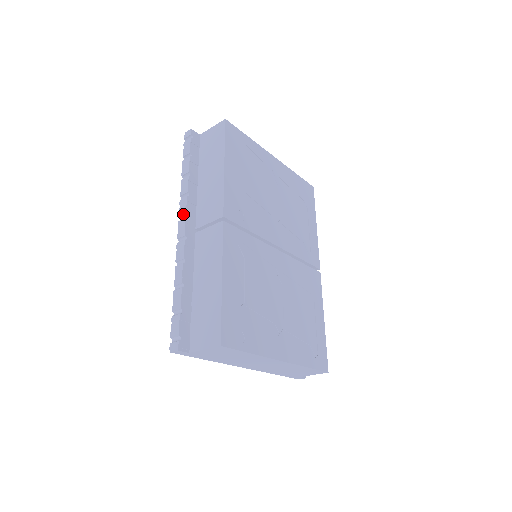
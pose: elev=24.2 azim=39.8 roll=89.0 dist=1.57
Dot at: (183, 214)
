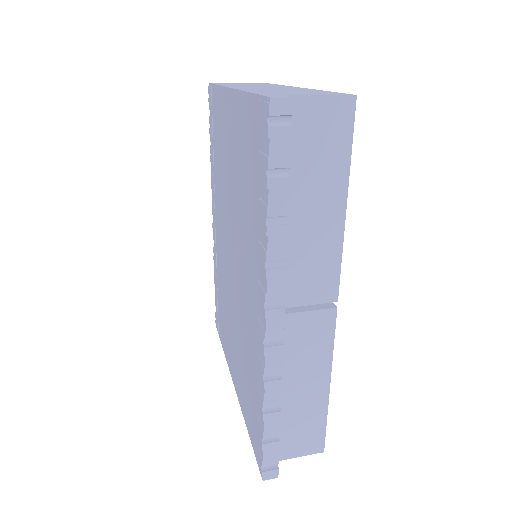
Dot at: (278, 301)
